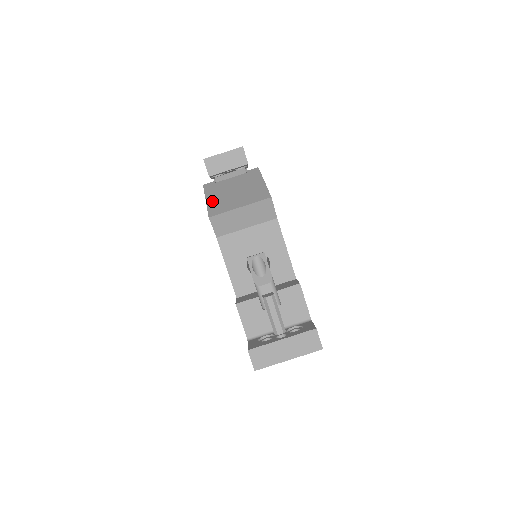
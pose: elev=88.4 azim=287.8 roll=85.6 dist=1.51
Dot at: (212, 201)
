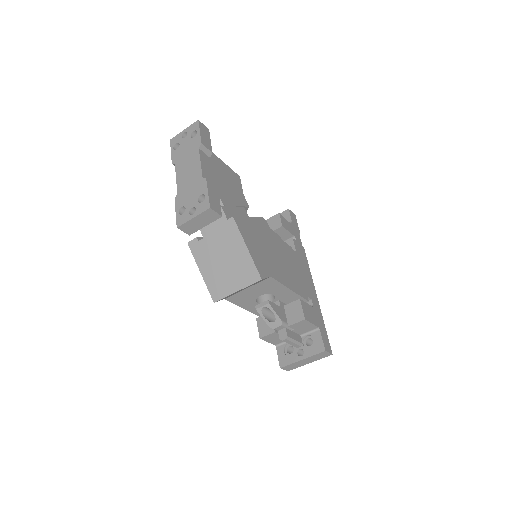
Dot at: (207, 276)
